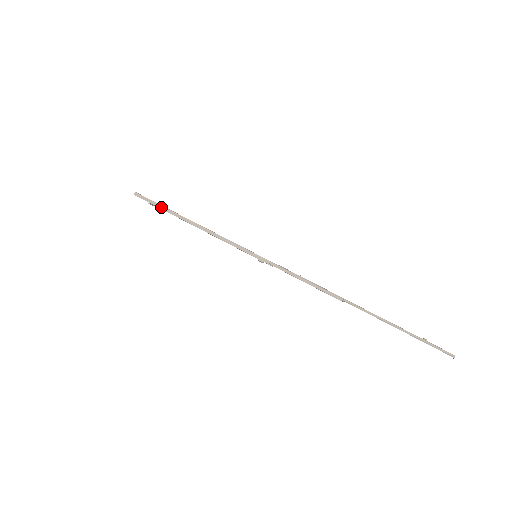
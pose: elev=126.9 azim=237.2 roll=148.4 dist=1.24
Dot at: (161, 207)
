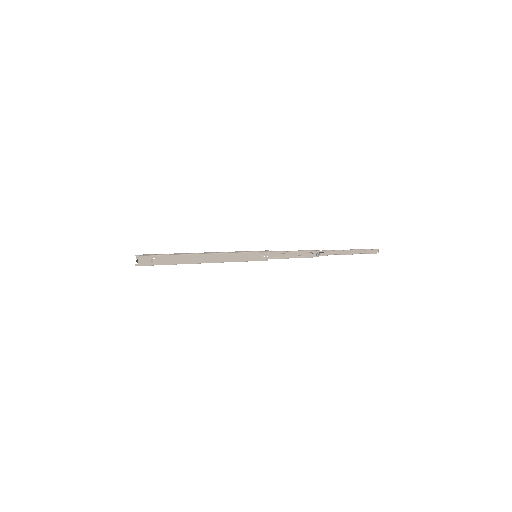
Dot at: (167, 254)
